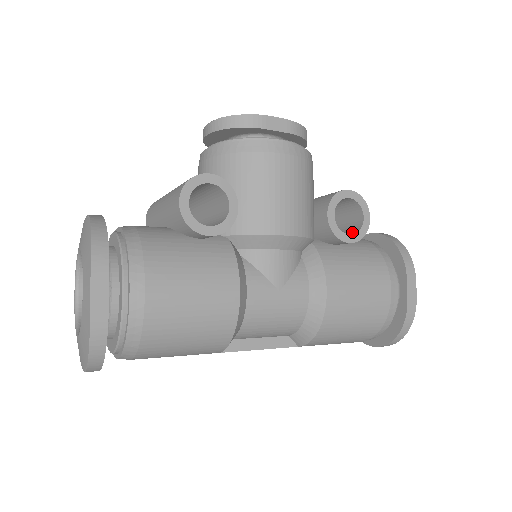
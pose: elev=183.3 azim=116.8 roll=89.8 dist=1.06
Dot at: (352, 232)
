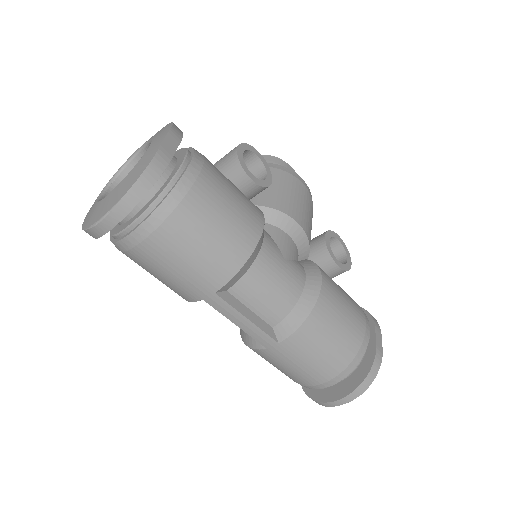
Dot at: occluded
